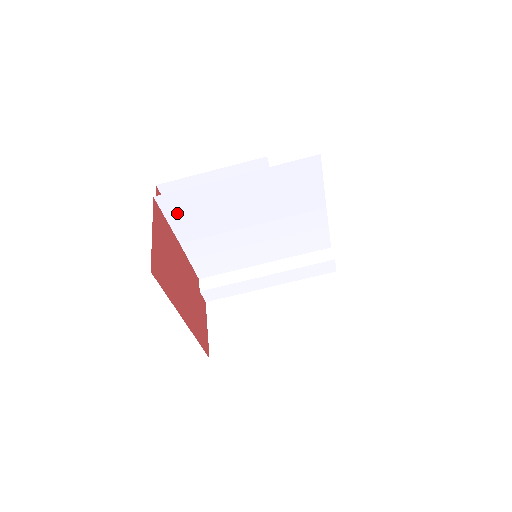
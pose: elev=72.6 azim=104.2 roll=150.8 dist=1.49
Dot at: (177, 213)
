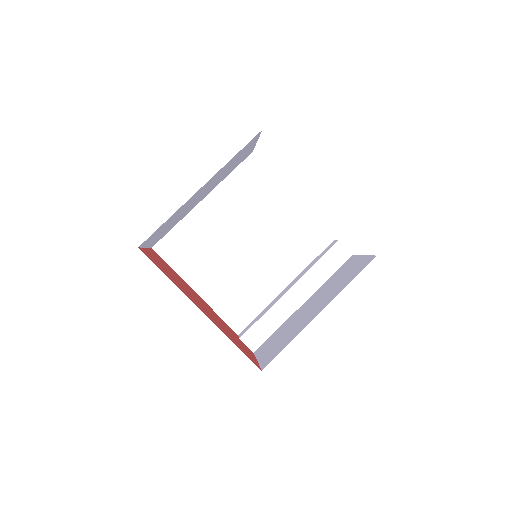
Dot at: (178, 258)
